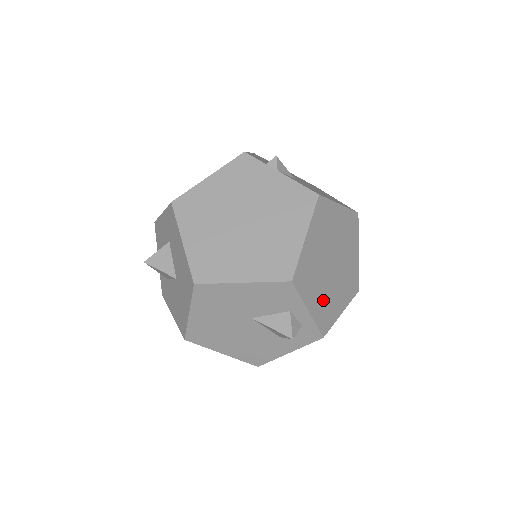
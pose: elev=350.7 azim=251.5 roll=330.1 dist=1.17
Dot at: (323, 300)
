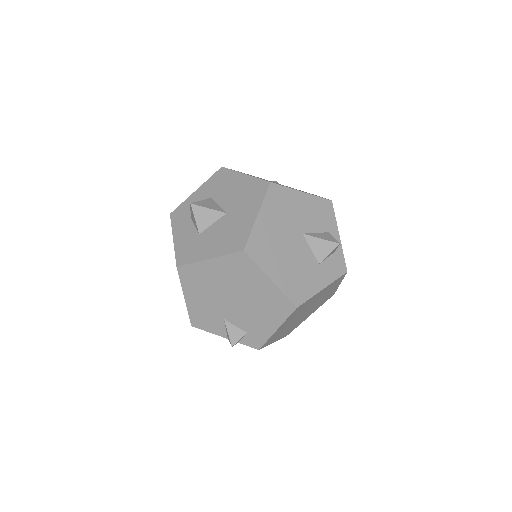
Dot at: occluded
